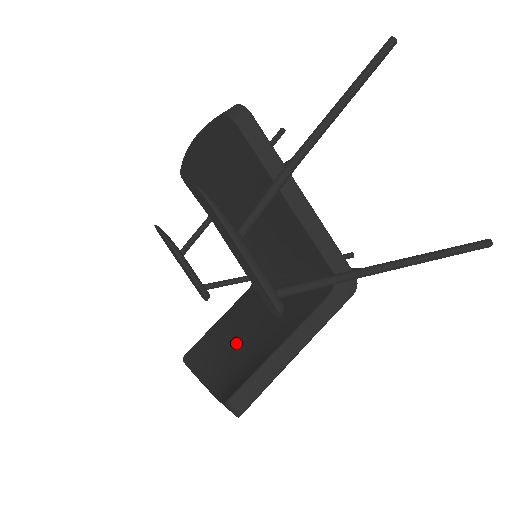
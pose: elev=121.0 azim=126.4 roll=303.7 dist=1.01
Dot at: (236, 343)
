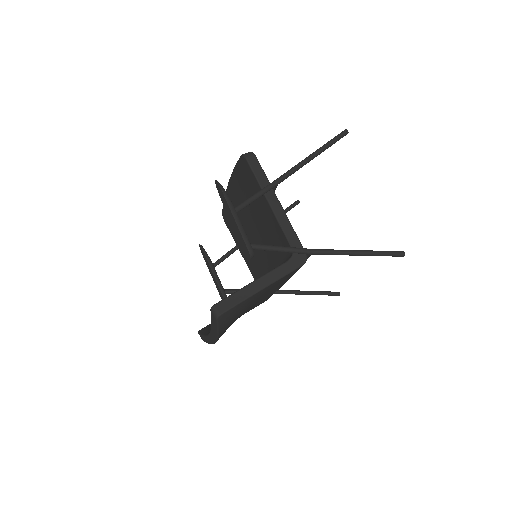
Dot at: occluded
